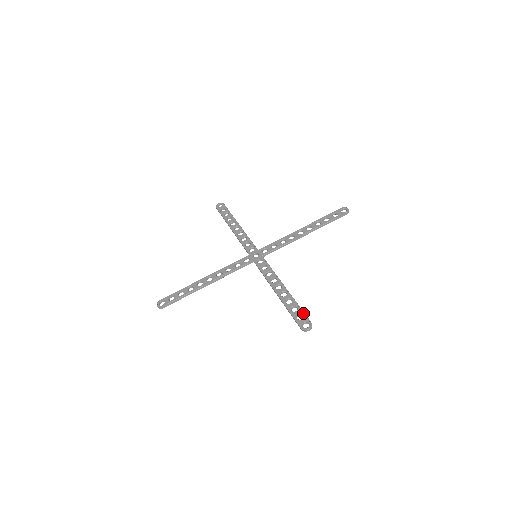
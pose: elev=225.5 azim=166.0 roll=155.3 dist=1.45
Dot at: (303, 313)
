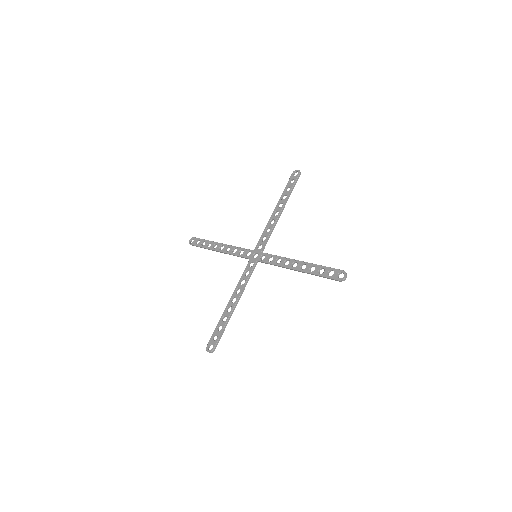
Dot at: (331, 269)
